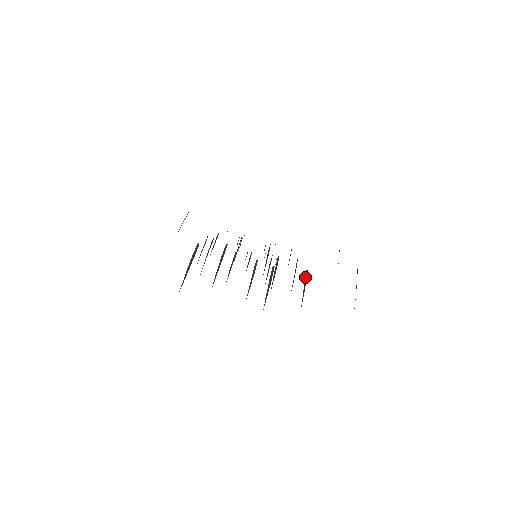
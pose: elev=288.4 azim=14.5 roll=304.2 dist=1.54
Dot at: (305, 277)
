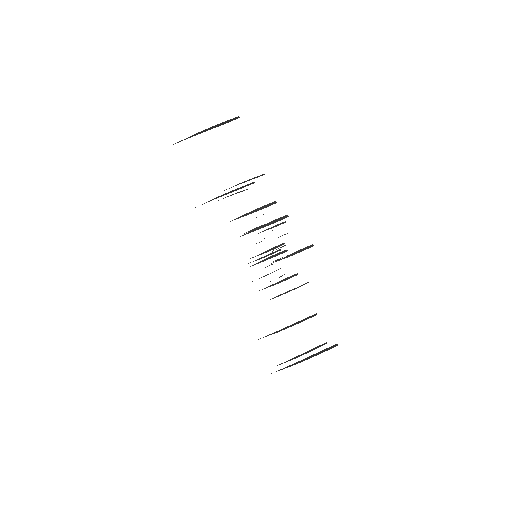
Dot at: (305, 248)
